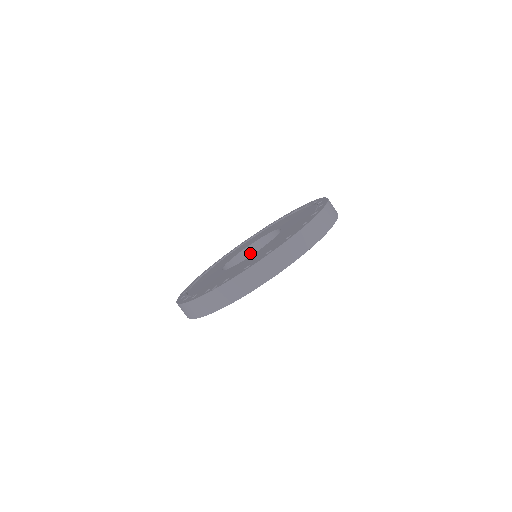
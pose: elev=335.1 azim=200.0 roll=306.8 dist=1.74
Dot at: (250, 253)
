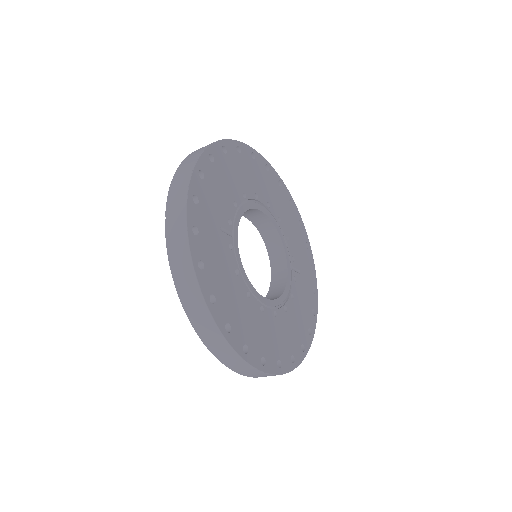
Dot at: (276, 291)
